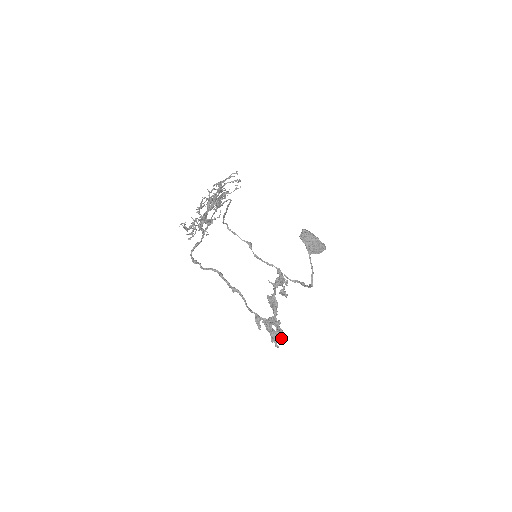
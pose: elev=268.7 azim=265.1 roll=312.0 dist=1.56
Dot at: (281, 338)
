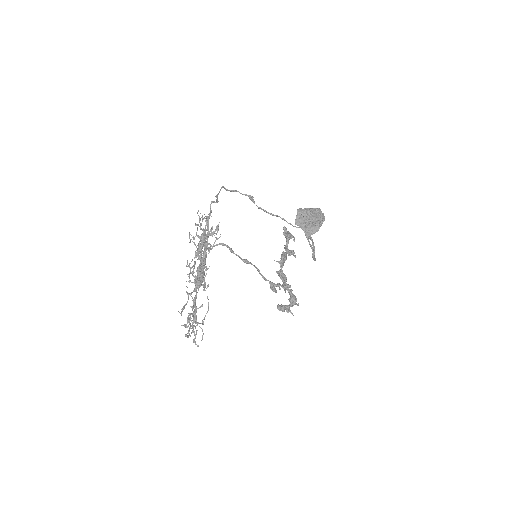
Dot at: (295, 304)
